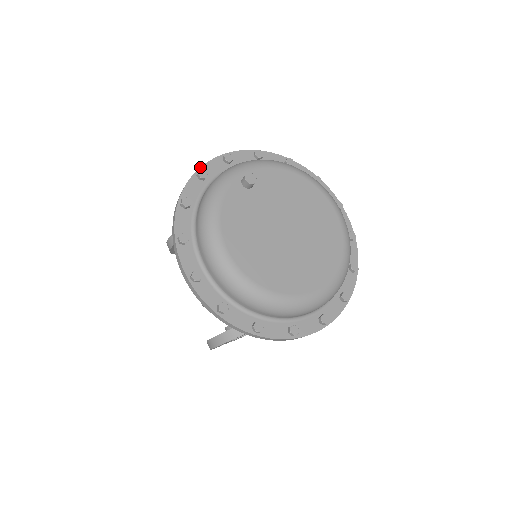
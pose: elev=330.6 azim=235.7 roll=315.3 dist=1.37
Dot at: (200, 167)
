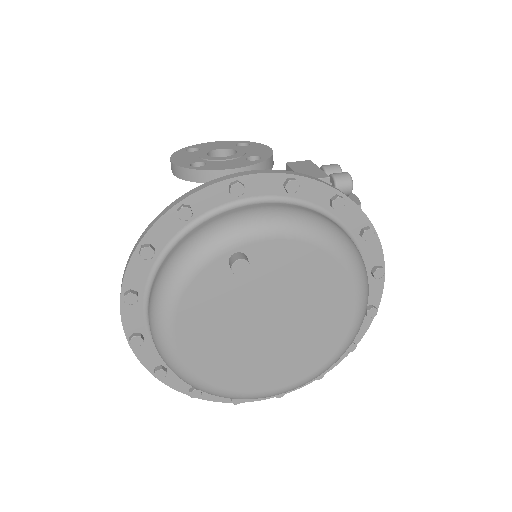
Dot at: (187, 196)
